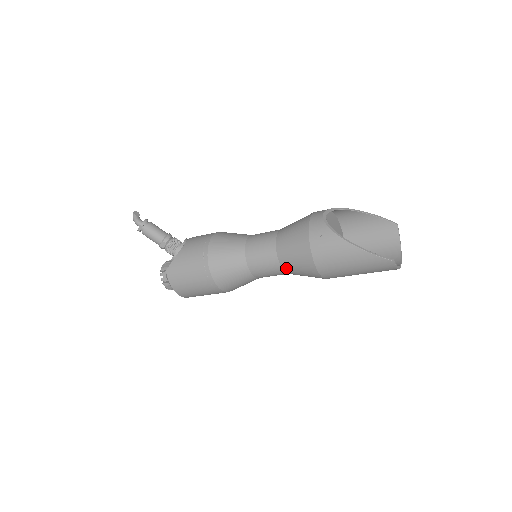
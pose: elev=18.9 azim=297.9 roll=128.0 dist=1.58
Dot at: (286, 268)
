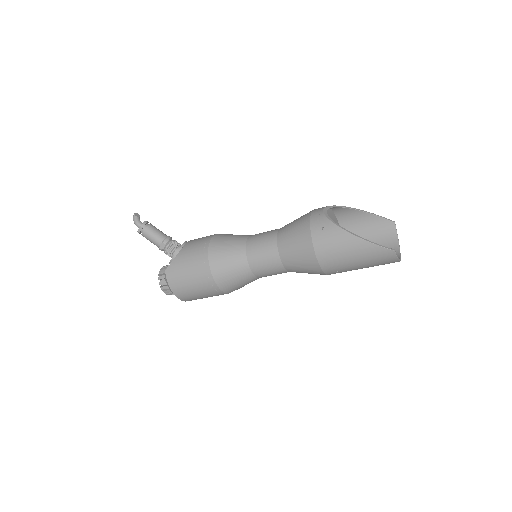
Dot at: (287, 264)
